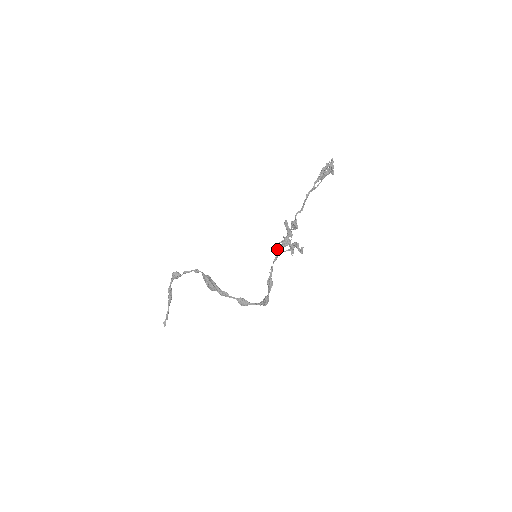
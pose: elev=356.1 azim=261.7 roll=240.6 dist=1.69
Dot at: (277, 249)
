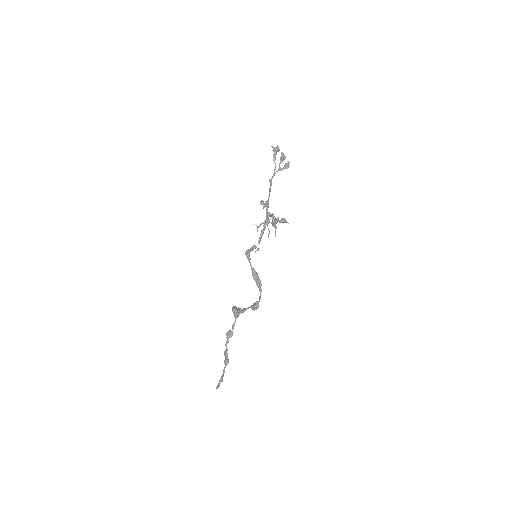
Dot at: (268, 237)
